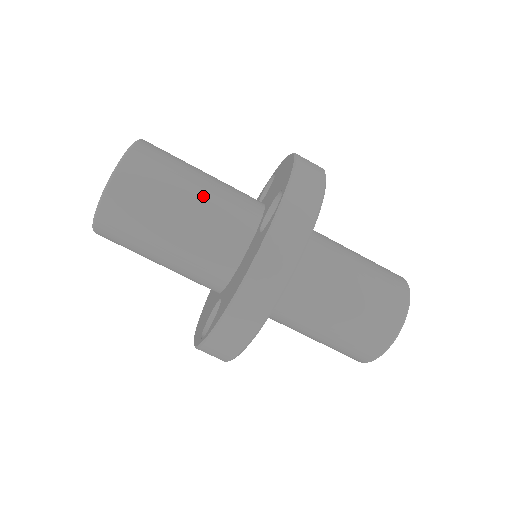
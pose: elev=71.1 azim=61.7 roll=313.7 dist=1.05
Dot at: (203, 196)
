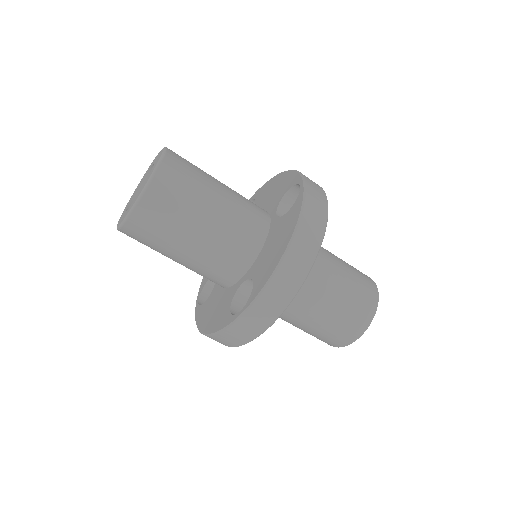
Dot at: (198, 250)
